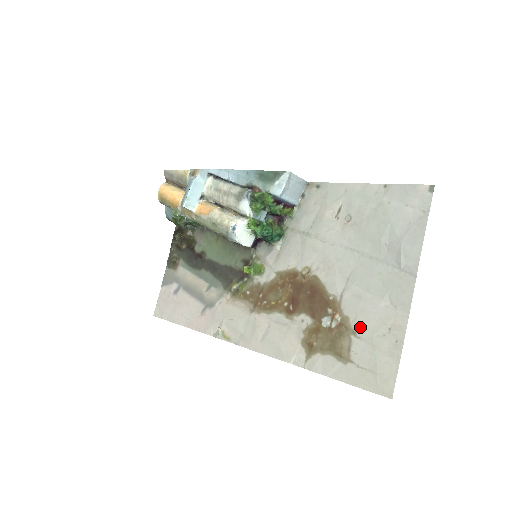
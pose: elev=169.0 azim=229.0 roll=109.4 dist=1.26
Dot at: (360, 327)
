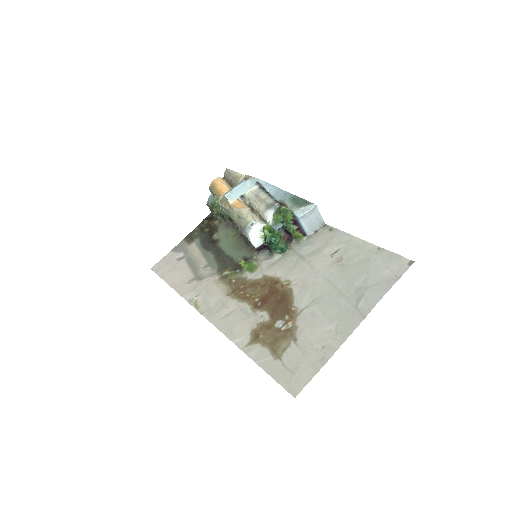
Dot at: (302, 337)
